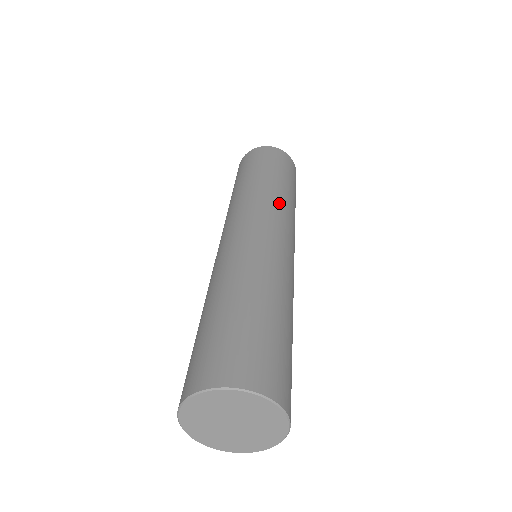
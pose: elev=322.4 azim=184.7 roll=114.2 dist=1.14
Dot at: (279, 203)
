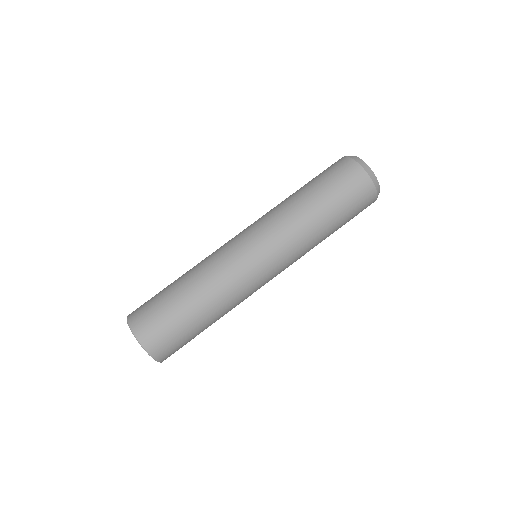
Dot at: (287, 230)
